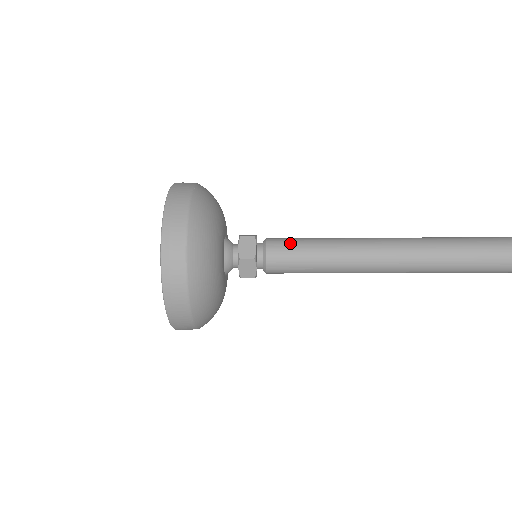
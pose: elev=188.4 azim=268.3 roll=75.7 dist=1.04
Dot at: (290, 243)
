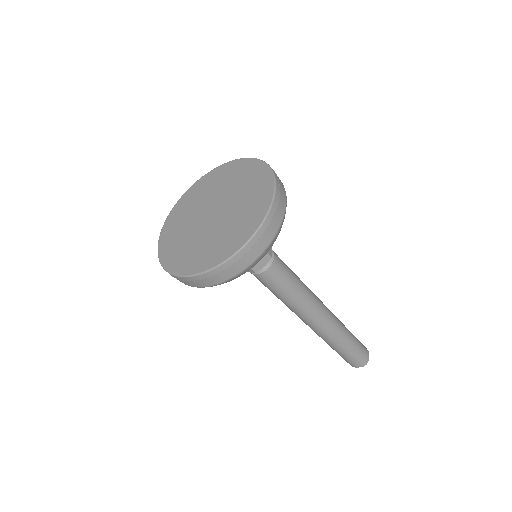
Dot at: occluded
